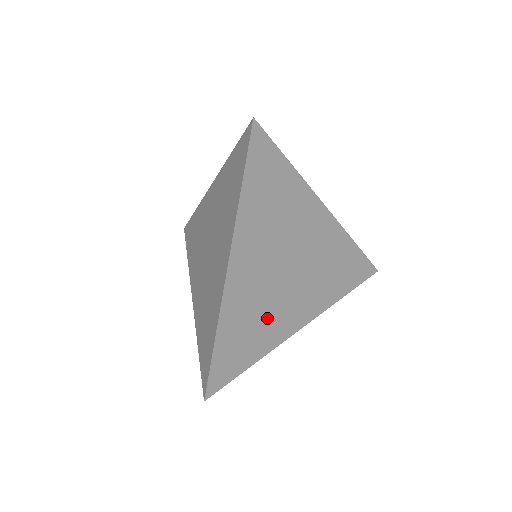
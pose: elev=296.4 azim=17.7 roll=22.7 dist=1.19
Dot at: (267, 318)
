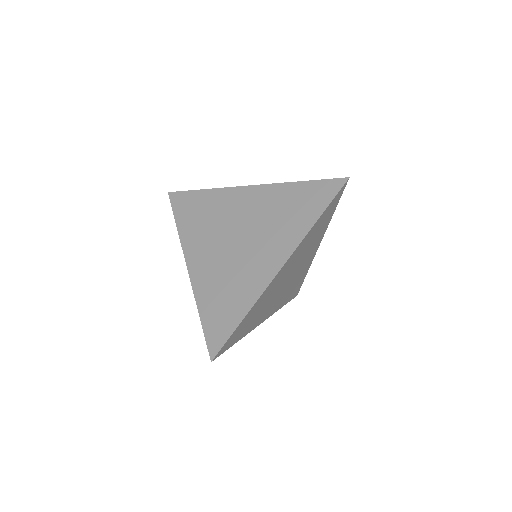
Dot at: (262, 310)
